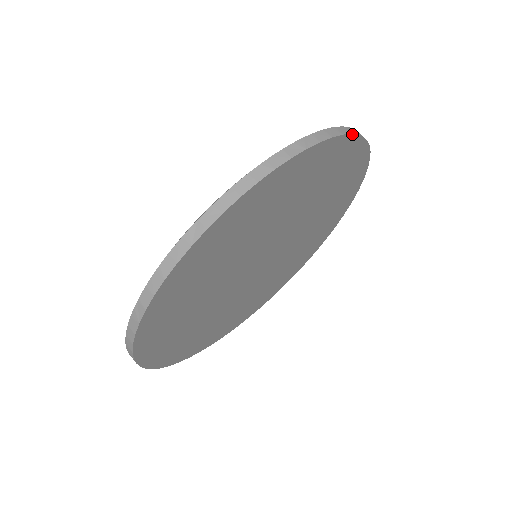
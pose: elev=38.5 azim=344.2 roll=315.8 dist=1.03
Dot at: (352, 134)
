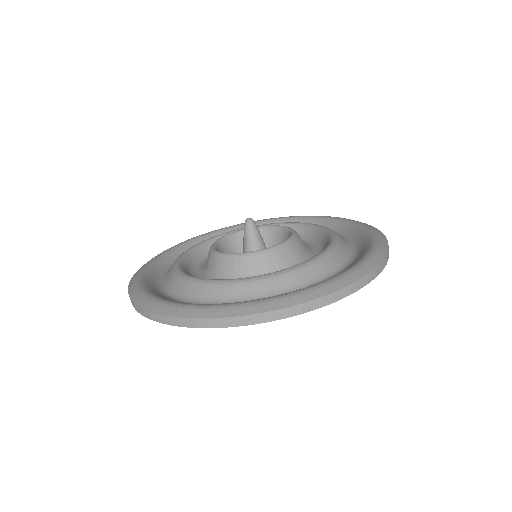
Dot at: occluded
